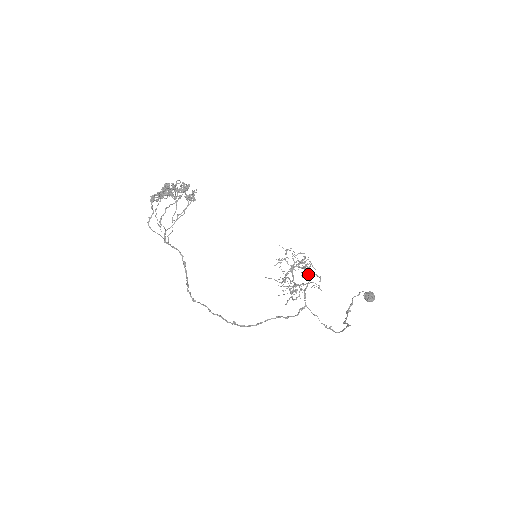
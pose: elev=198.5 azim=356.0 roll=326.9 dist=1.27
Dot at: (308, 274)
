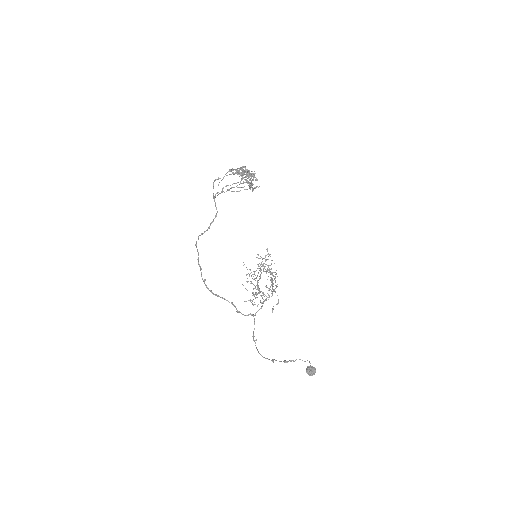
Dot at: (273, 291)
